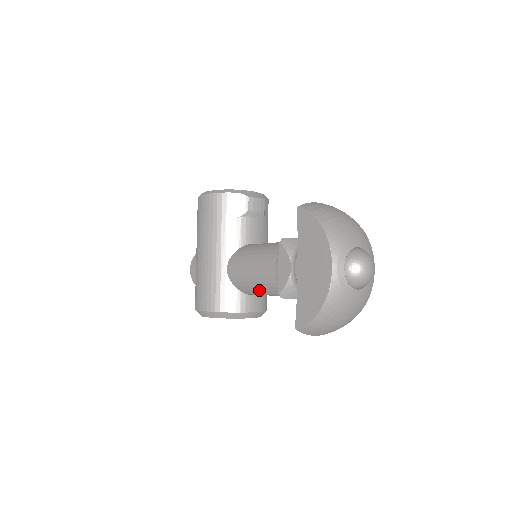
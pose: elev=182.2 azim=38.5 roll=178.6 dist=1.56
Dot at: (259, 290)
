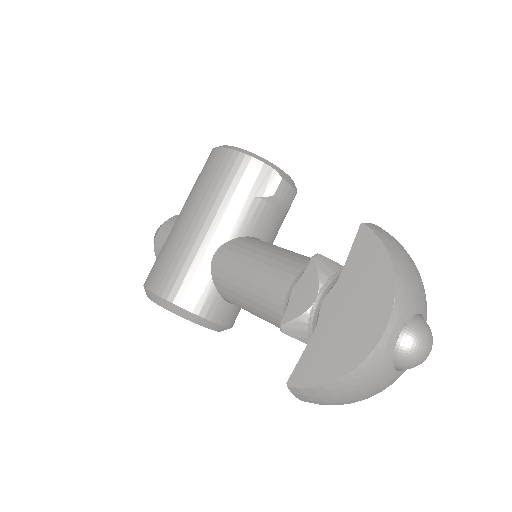
Dot at: (247, 303)
